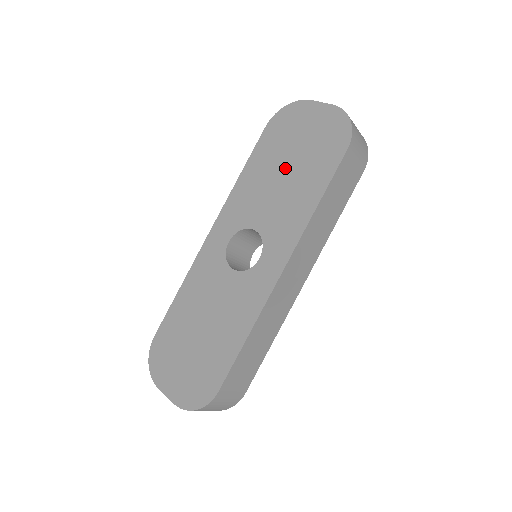
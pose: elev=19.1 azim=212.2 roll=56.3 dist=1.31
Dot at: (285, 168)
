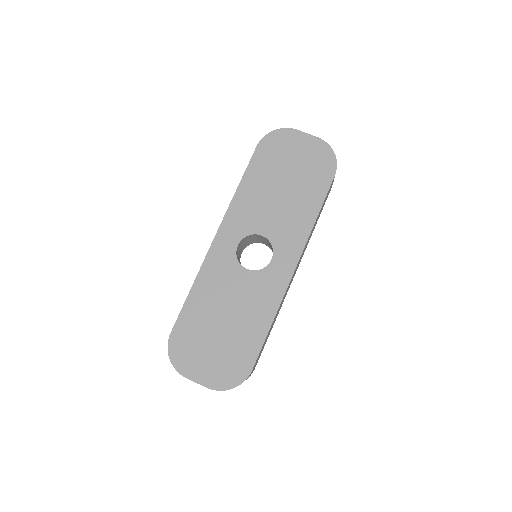
Dot at: (283, 185)
